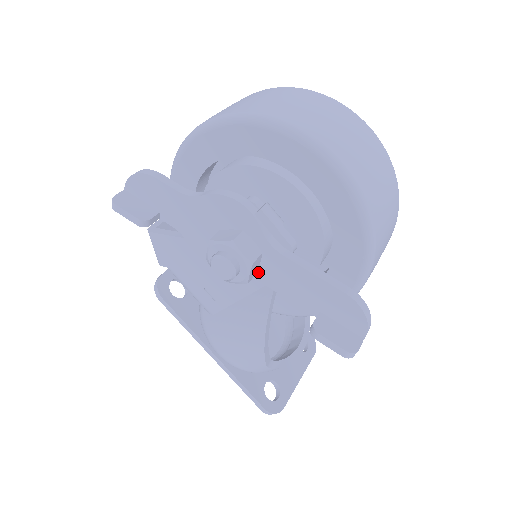
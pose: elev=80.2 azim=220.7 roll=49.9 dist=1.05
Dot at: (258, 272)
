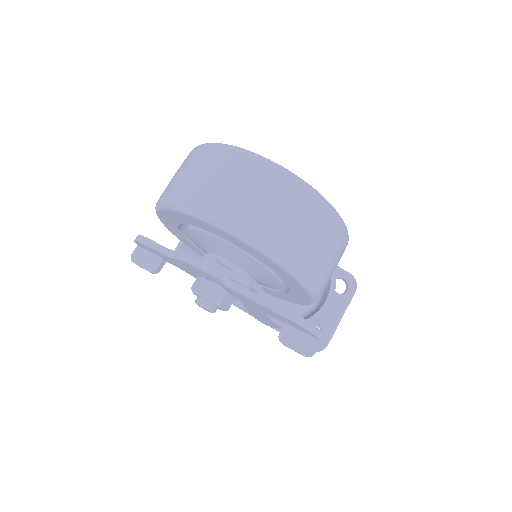
Dot at: (237, 297)
